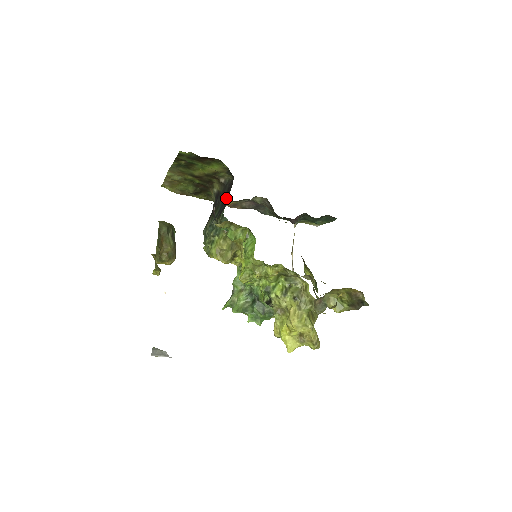
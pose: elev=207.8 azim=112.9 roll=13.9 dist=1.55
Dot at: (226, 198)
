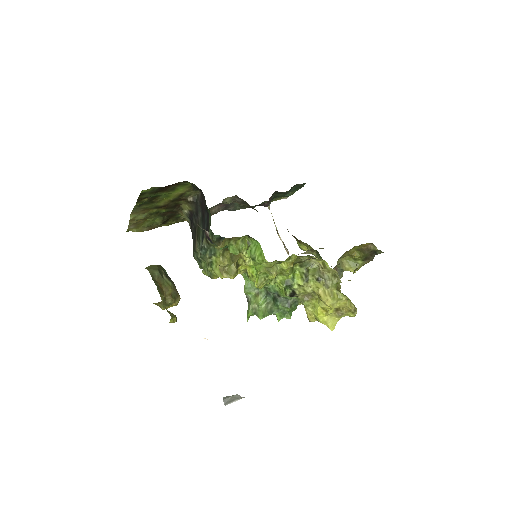
Dot at: (204, 215)
